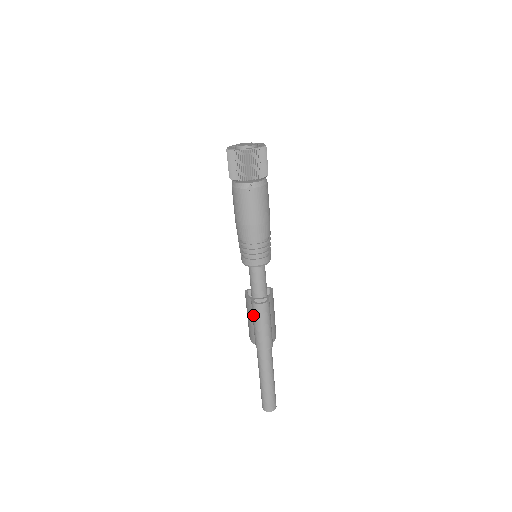
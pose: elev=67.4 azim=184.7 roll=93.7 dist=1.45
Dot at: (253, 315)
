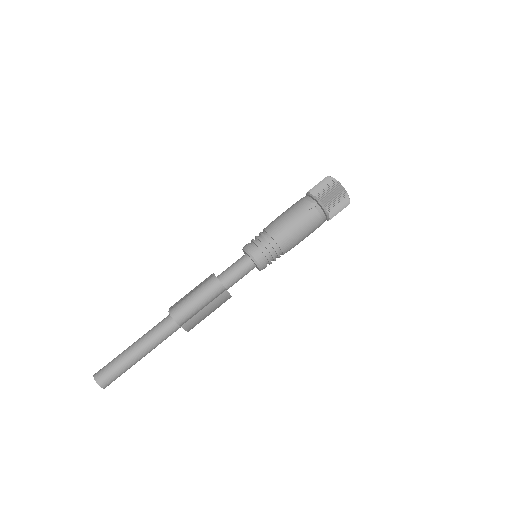
Dot at: (202, 284)
